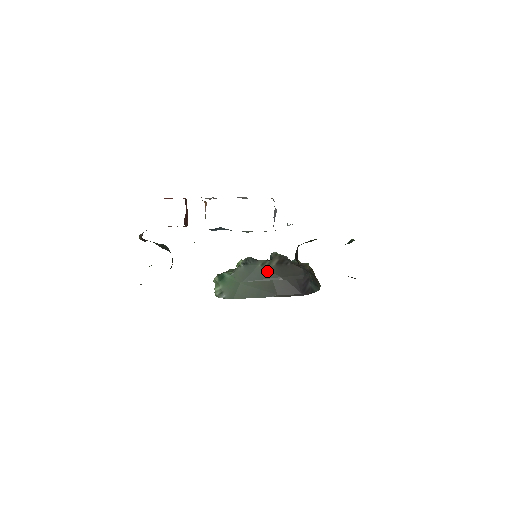
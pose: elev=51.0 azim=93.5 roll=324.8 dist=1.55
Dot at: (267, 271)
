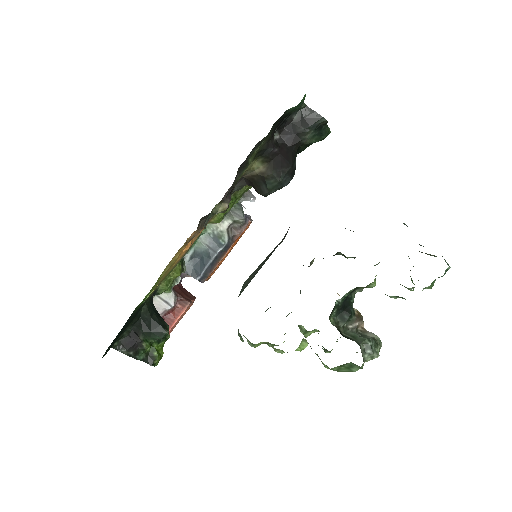
Dot at: occluded
